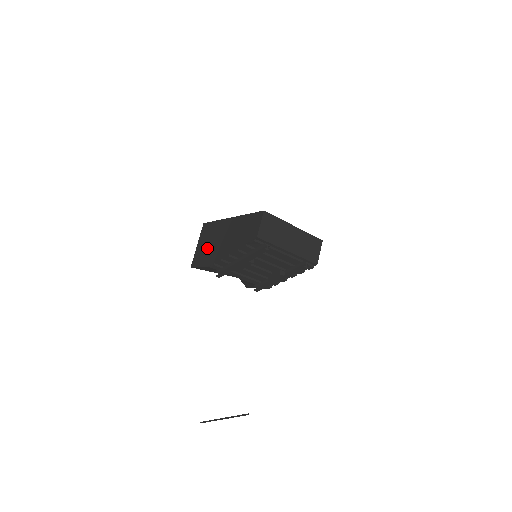
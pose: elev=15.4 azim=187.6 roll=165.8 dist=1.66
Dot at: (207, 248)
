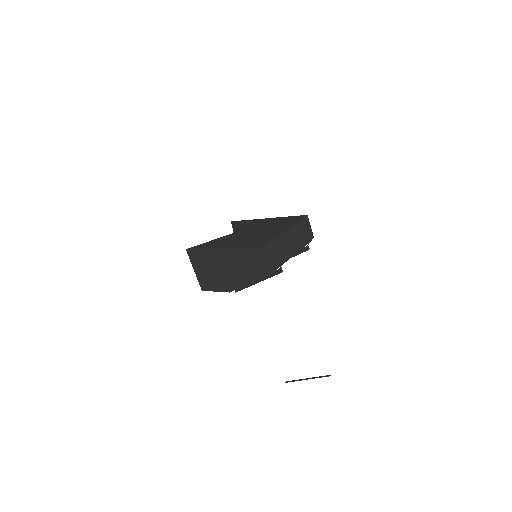
Dot at: (211, 275)
